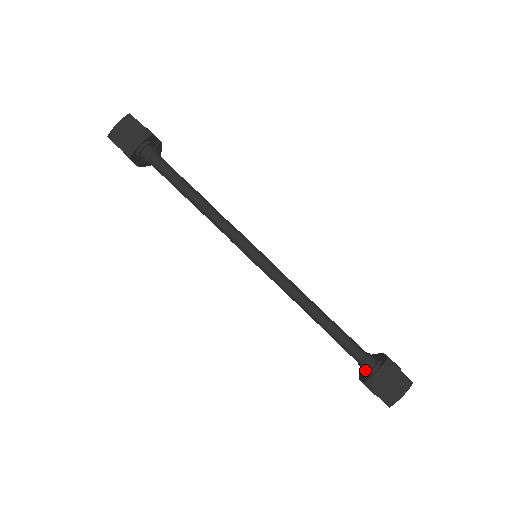
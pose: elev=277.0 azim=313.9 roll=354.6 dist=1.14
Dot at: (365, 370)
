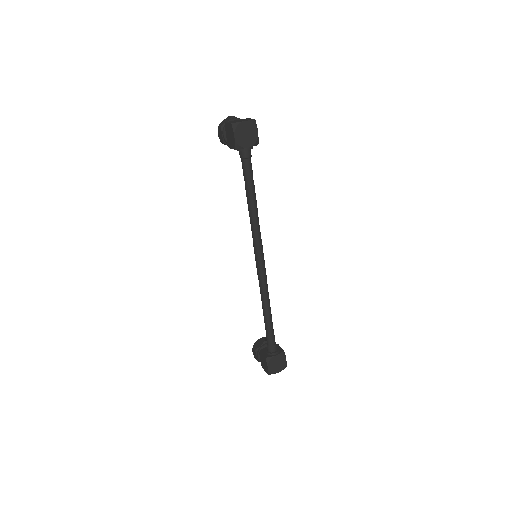
Dot at: (269, 351)
